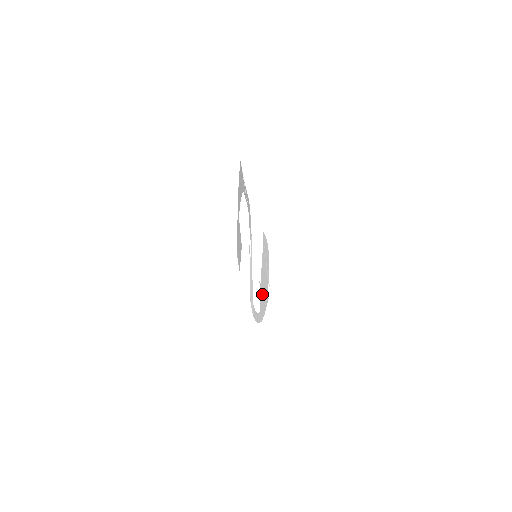
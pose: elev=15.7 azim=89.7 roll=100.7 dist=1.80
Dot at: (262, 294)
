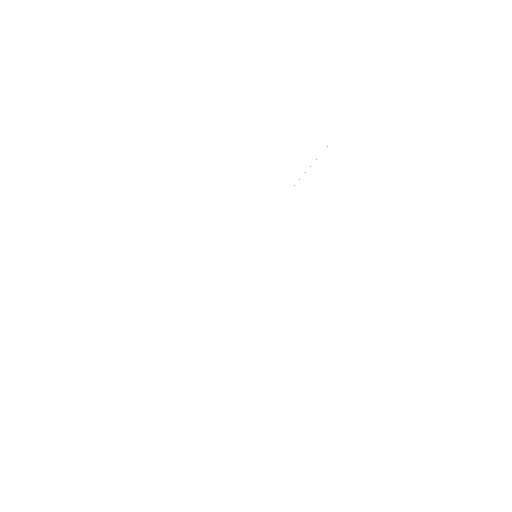
Dot at: occluded
